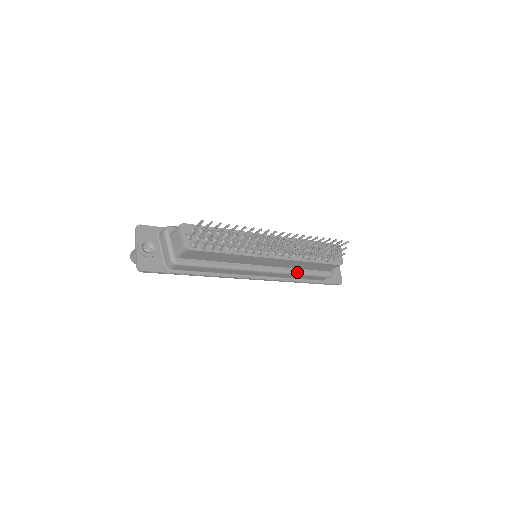
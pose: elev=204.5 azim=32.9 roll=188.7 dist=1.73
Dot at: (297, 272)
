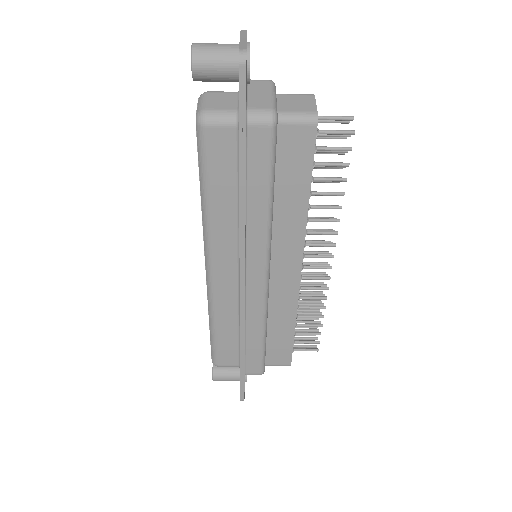
Dot at: (266, 326)
